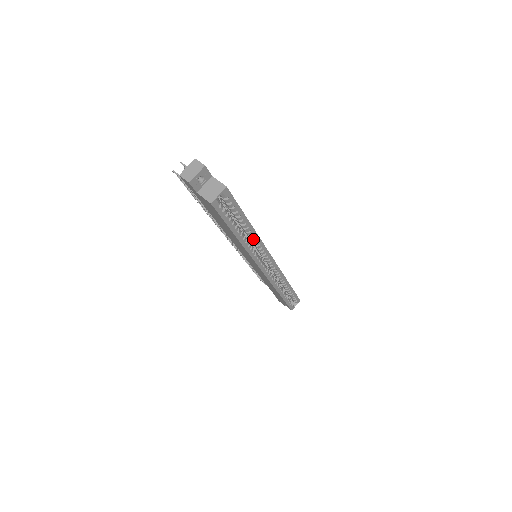
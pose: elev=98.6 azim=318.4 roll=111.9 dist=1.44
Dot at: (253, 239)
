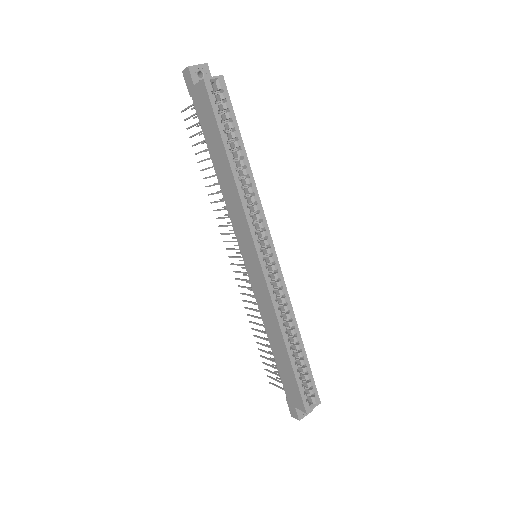
Dot at: (249, 187)
